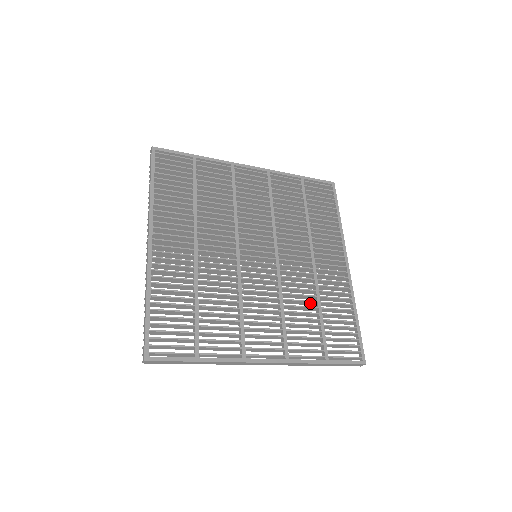
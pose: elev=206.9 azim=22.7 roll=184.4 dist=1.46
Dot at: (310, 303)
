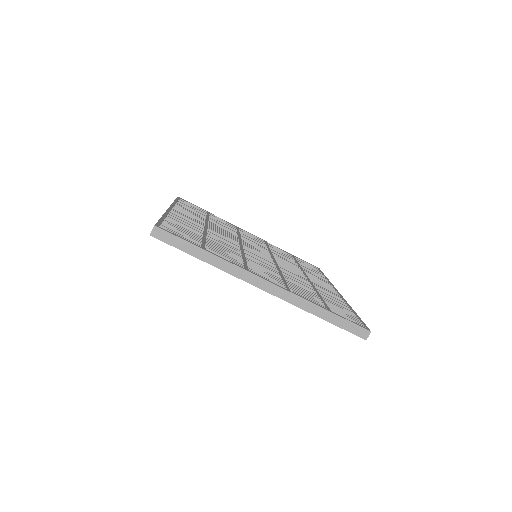
Dot at: occluded
